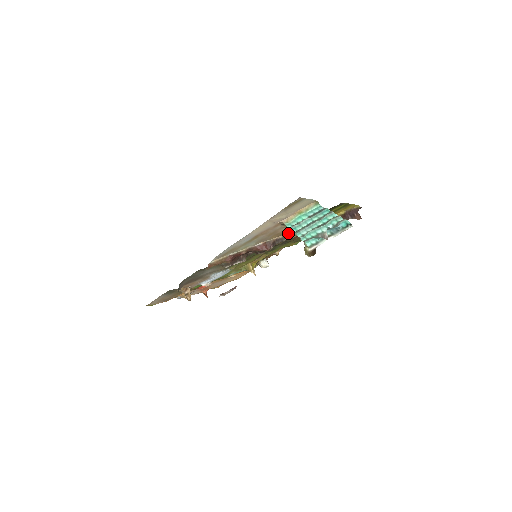
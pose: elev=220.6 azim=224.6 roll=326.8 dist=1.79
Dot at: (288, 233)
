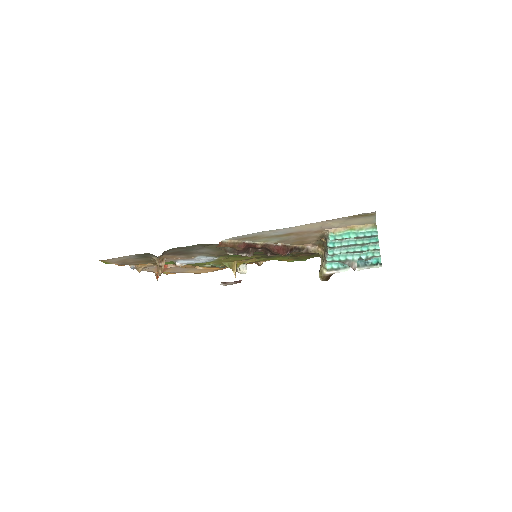
Dot at: (309, 246)
